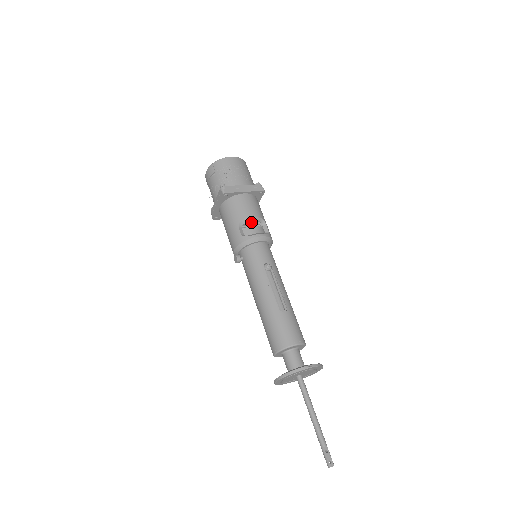
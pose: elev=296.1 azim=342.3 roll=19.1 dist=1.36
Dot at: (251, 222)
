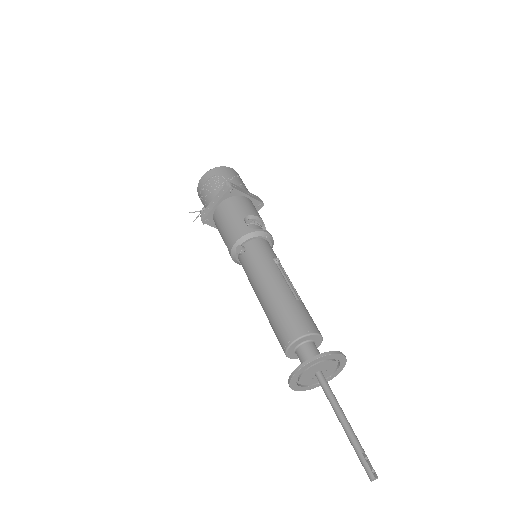
Dot at: (255, 221)
